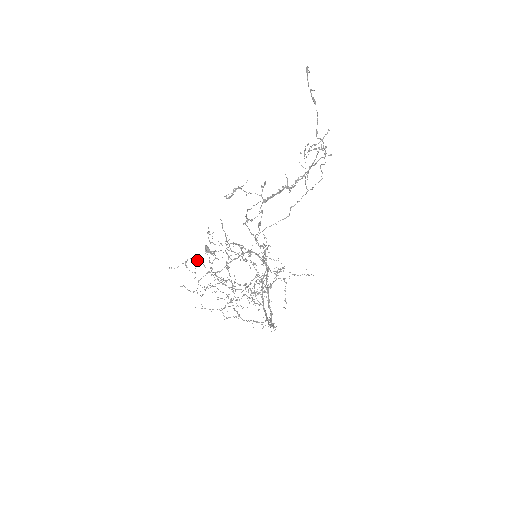
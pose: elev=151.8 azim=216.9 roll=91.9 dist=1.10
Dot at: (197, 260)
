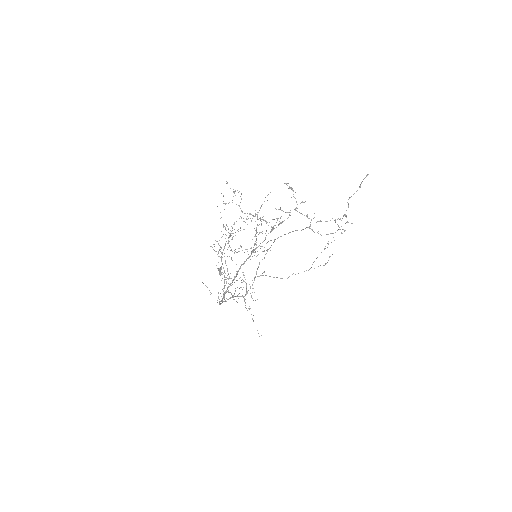
Dot at: occluded
